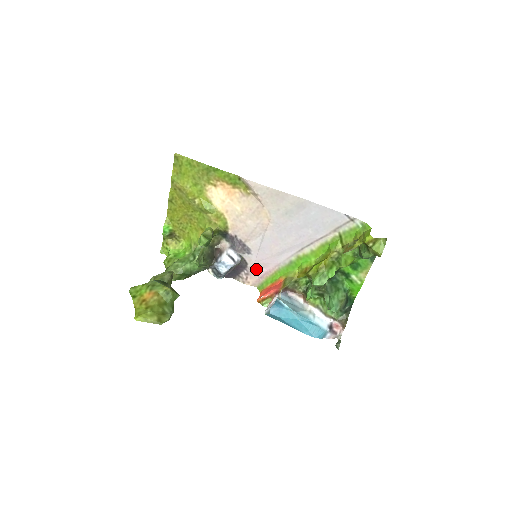
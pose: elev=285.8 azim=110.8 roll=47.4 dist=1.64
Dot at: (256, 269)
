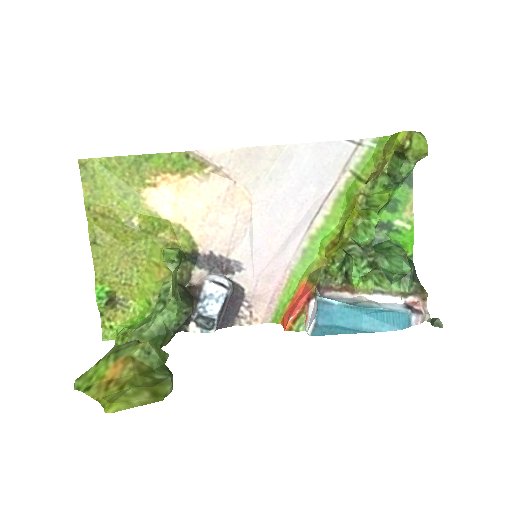
Dot at: (259, 291)
